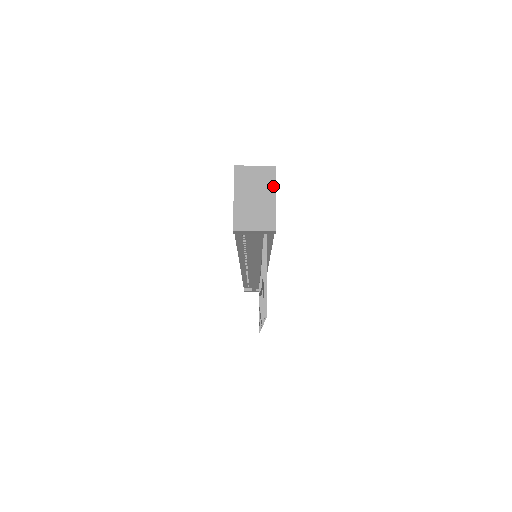
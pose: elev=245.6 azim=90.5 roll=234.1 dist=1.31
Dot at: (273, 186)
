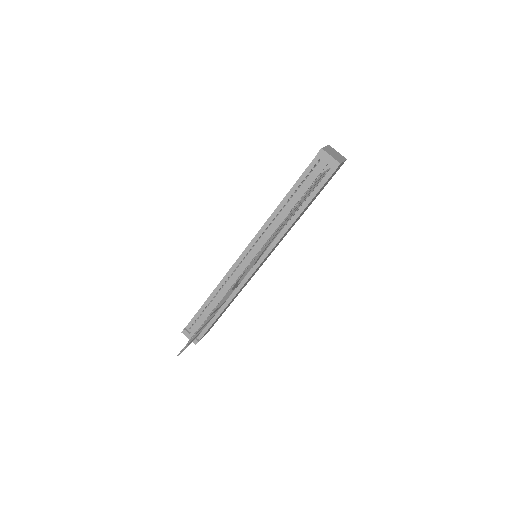
Dot at: (344, 160)
